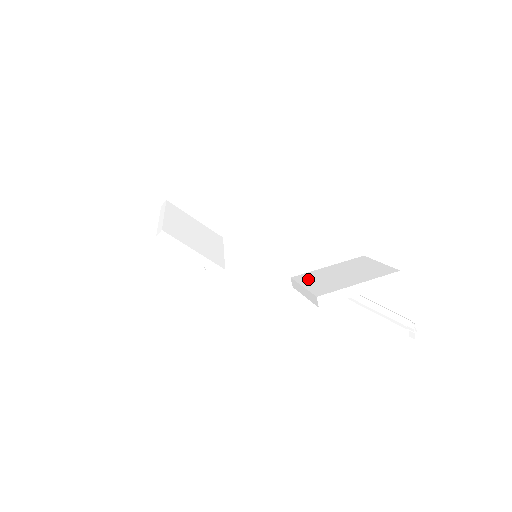
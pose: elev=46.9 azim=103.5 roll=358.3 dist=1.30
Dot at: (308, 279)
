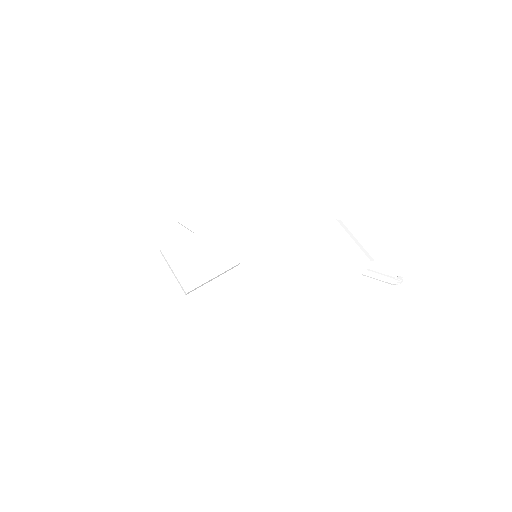
Dot at: (306, 274)
